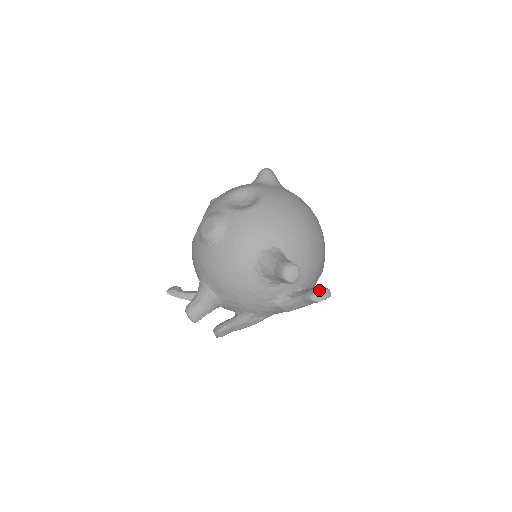
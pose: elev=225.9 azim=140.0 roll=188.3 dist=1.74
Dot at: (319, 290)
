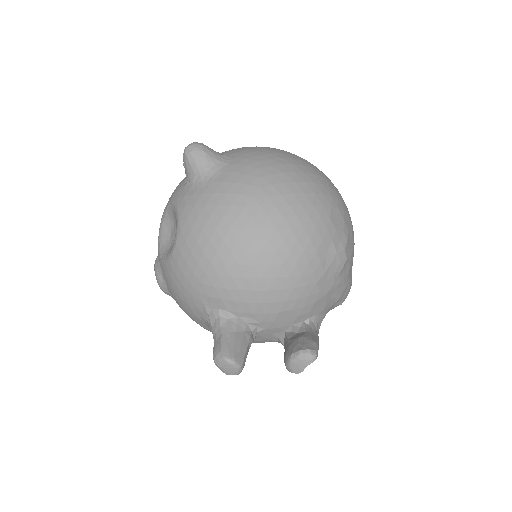
Dot at: (290, 360)
